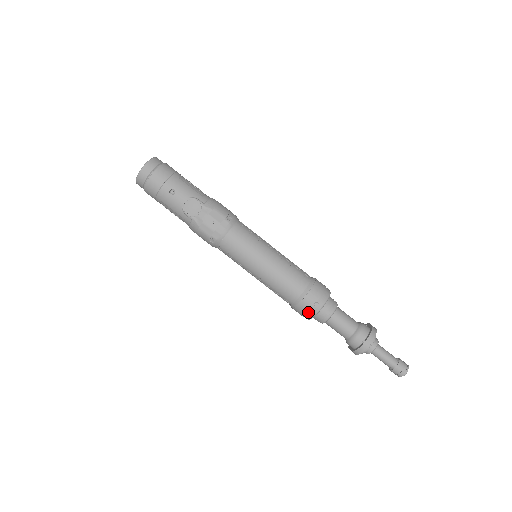
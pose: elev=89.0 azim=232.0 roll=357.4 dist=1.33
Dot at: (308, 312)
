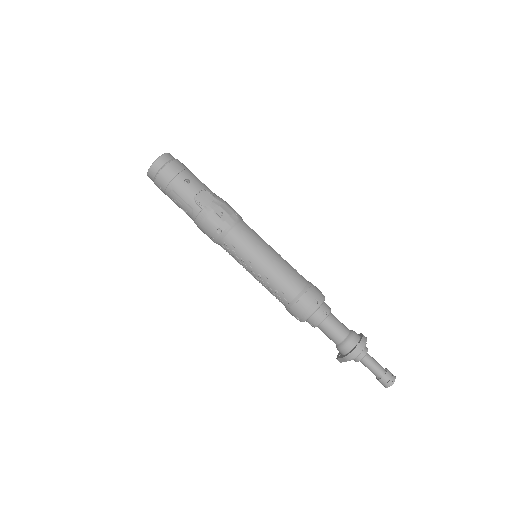
Dot at: (307, 309)
